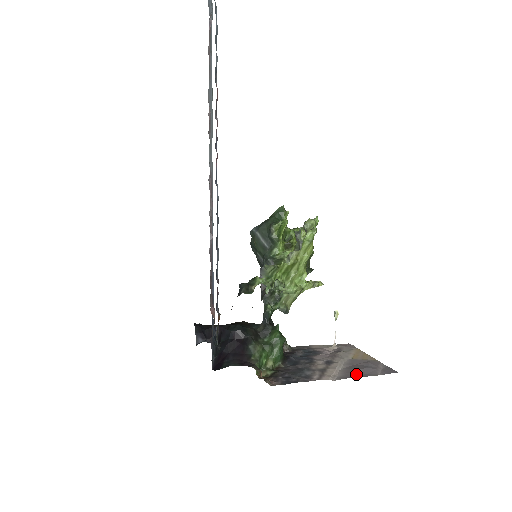
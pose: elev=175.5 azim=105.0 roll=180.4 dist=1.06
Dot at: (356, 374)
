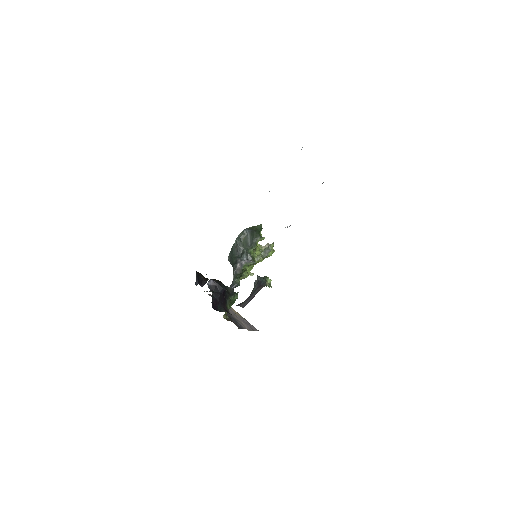
Dot at: (251, 328)
